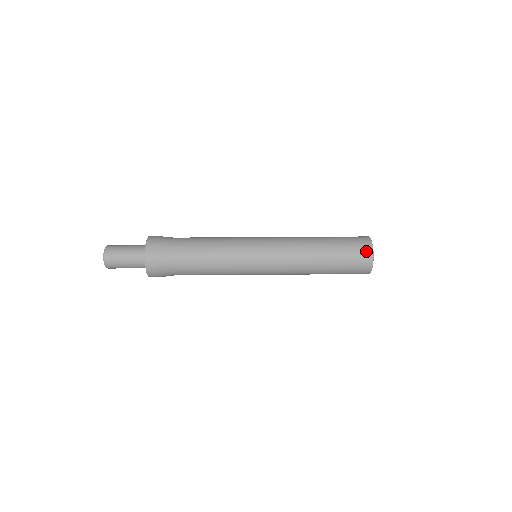
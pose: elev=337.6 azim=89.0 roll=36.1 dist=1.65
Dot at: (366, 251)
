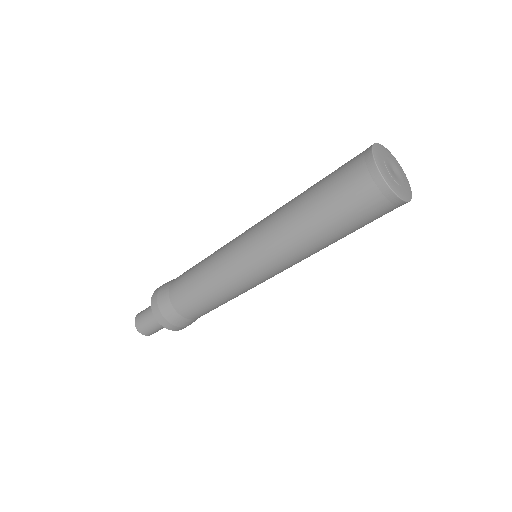
Dot at: occluded
